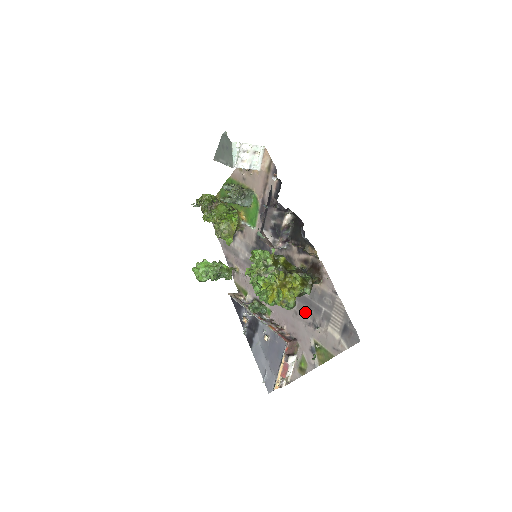
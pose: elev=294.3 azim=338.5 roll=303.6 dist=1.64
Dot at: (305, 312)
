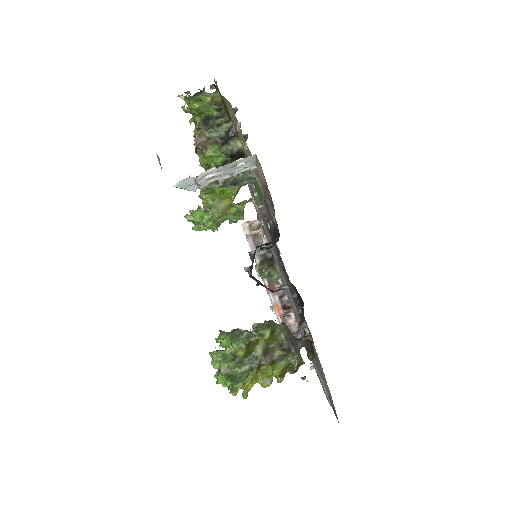
Dot at: occluded
